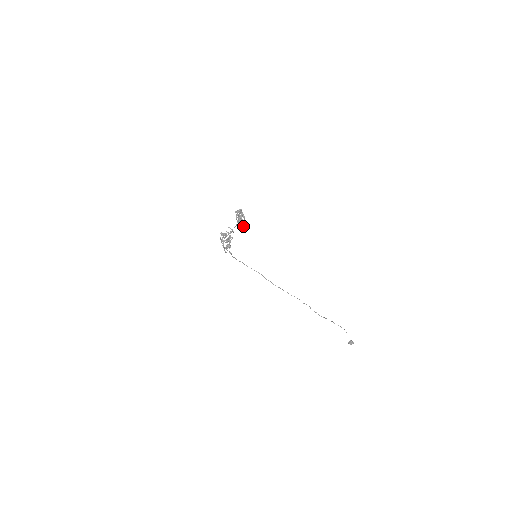
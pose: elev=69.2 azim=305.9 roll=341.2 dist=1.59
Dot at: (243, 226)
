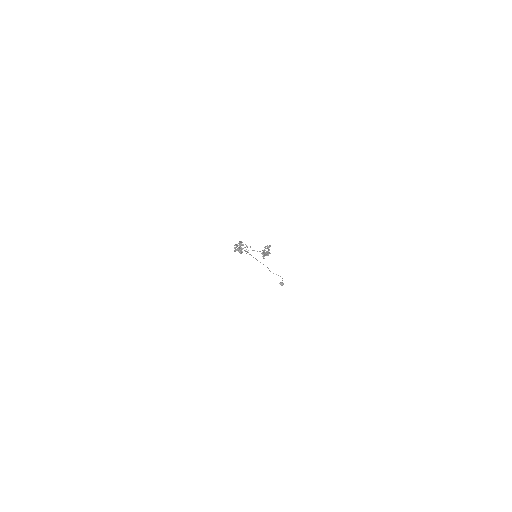
Dot at: (264, 256)
